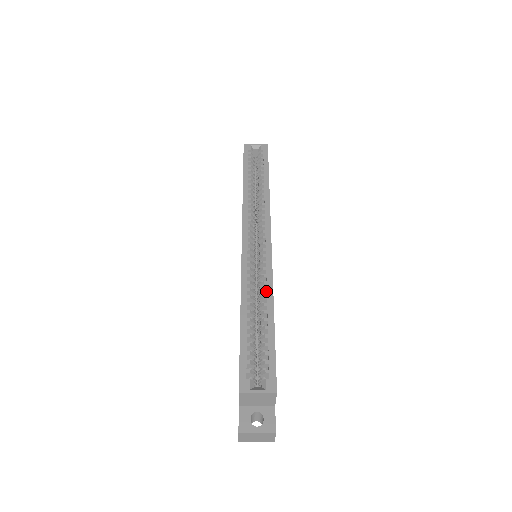
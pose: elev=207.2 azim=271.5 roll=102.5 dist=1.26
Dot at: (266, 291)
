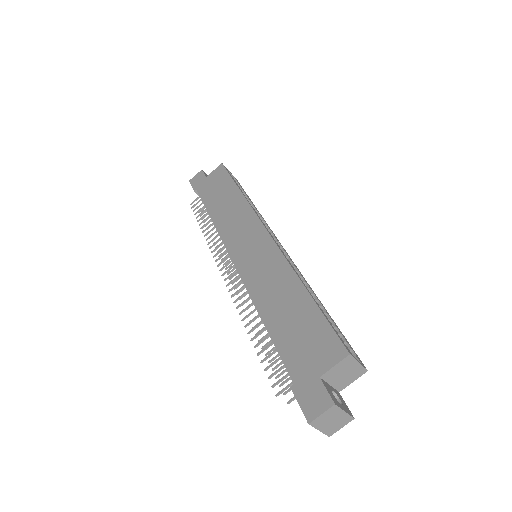
Dot at: (306, 283)
